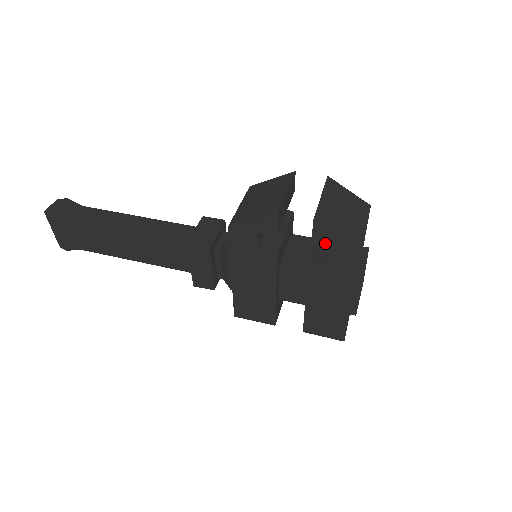
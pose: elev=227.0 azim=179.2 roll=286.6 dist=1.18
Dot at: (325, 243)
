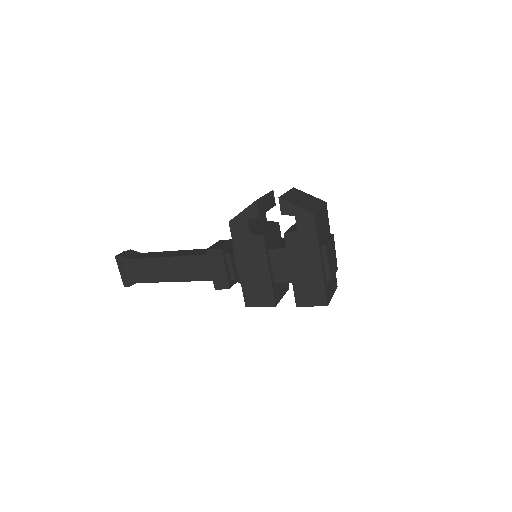
Dot at: (290, 215)
